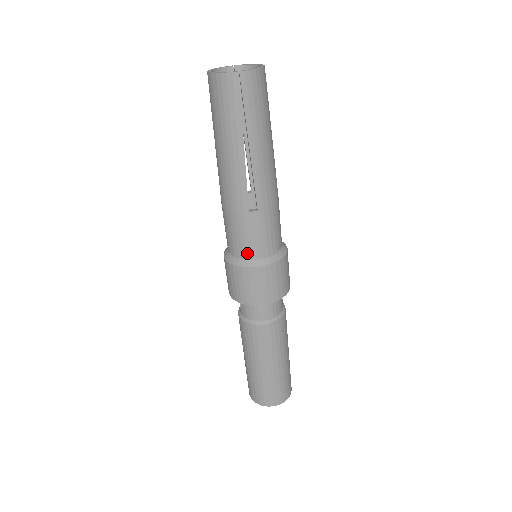
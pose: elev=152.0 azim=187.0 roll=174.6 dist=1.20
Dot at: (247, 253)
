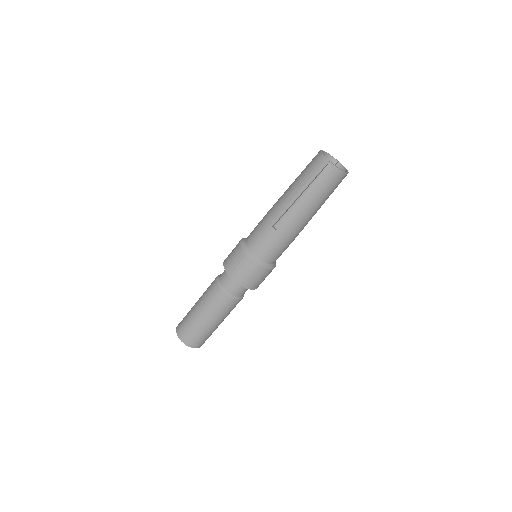
Dot at: (252, 246)
